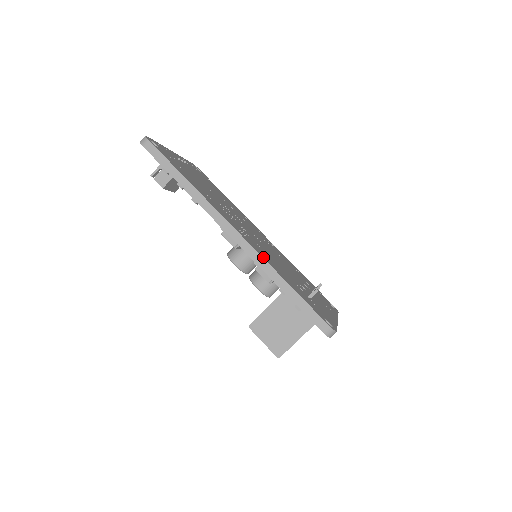
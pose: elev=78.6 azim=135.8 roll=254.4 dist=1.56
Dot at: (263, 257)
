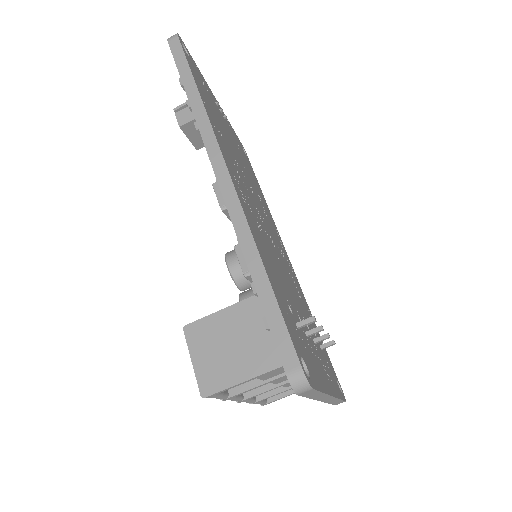
Dot at: (248, 221)
